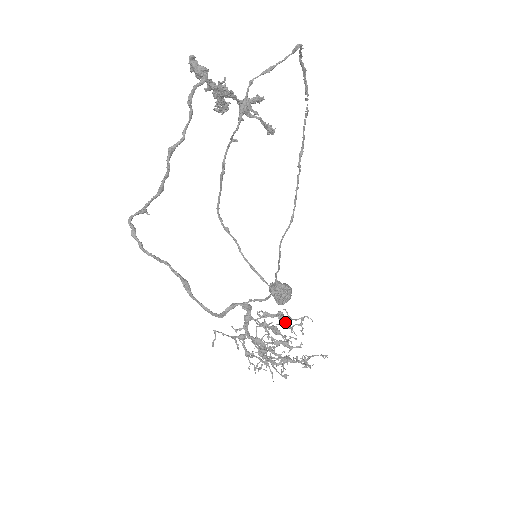
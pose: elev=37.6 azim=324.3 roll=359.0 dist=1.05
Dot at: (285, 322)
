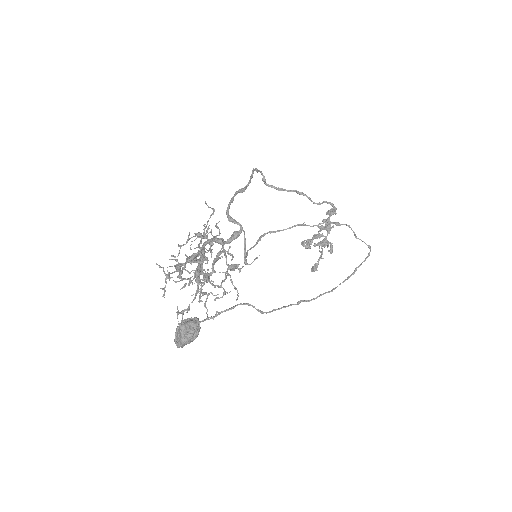
Dot at: (228, 273)
